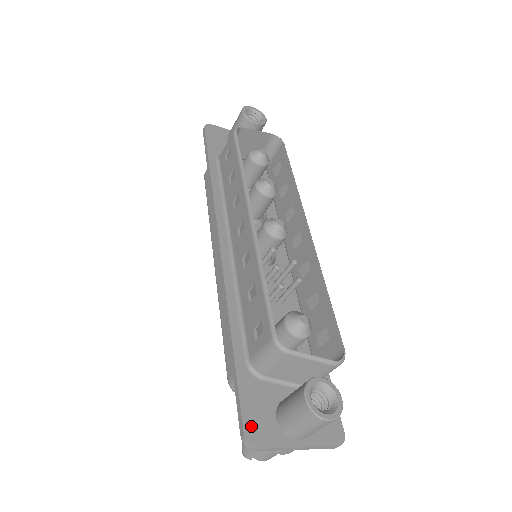
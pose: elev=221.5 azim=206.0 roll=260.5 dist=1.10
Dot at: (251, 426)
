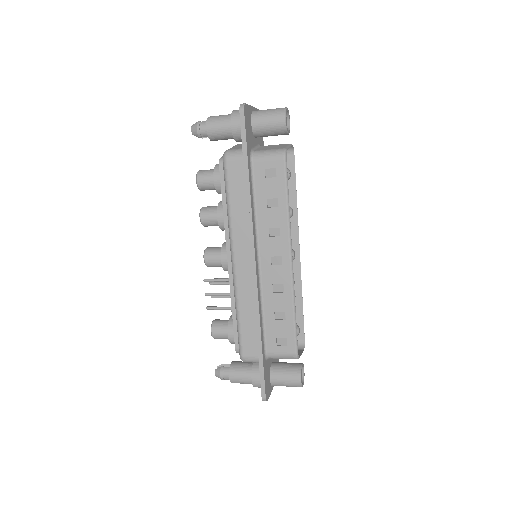
Dot at: (267, 391)
